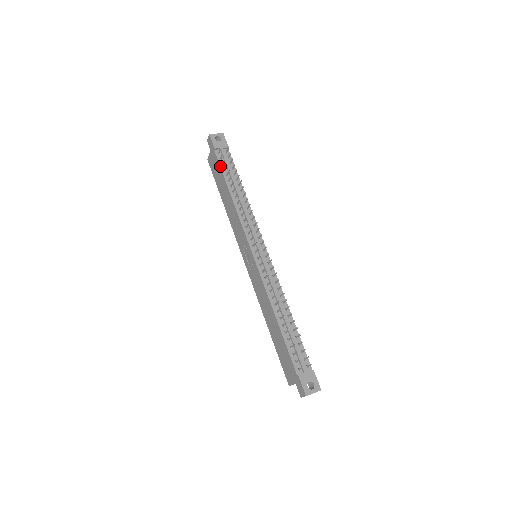
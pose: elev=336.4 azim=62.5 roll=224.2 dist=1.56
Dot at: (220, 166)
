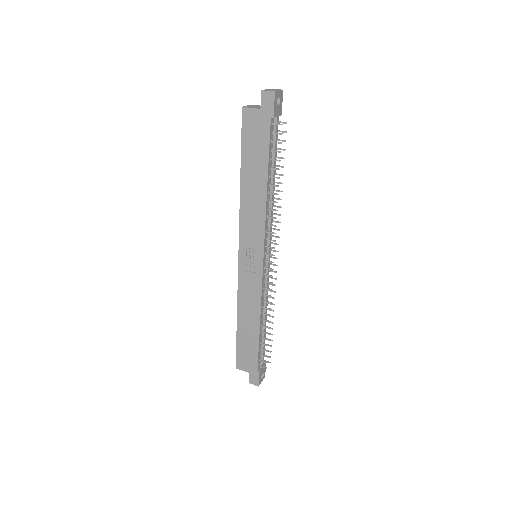
Dot at: (269, 145)
